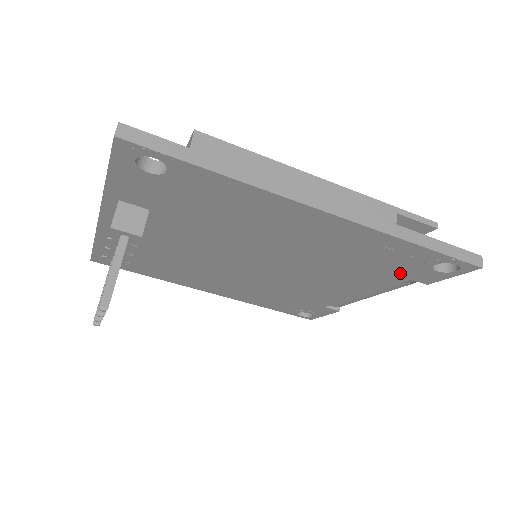
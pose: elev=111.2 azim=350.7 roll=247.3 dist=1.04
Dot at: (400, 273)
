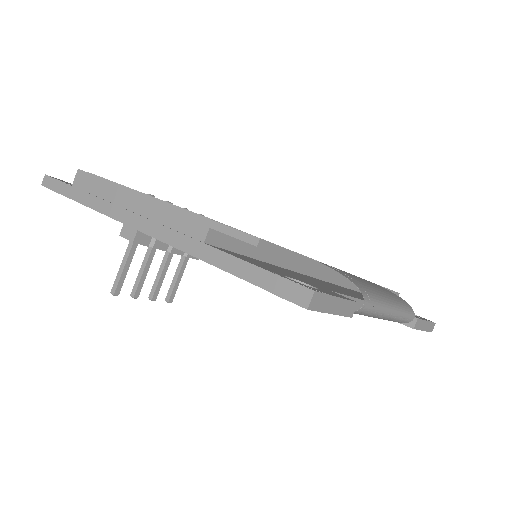
Dot at: occluded
